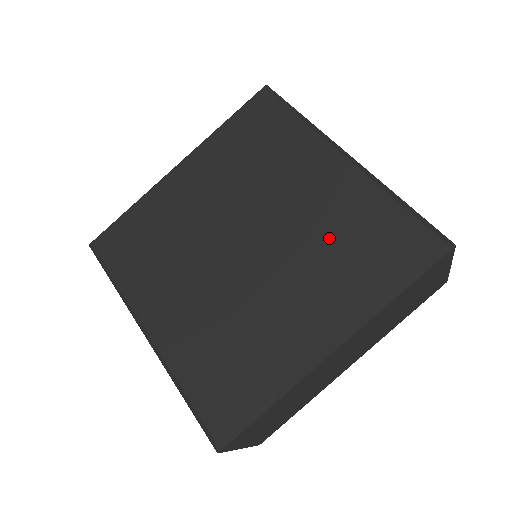
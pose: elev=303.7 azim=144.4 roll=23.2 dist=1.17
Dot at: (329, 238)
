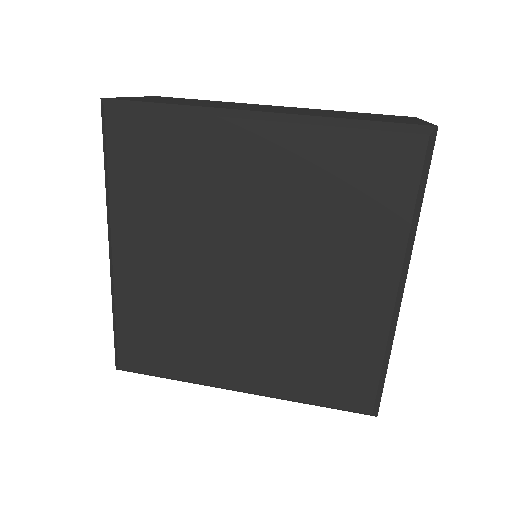
Dot at: (320, 210)
